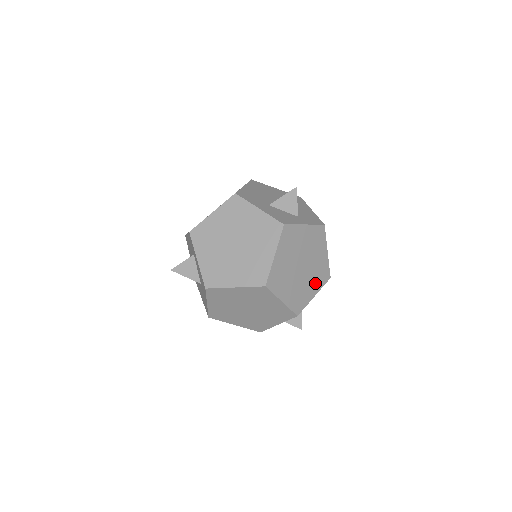
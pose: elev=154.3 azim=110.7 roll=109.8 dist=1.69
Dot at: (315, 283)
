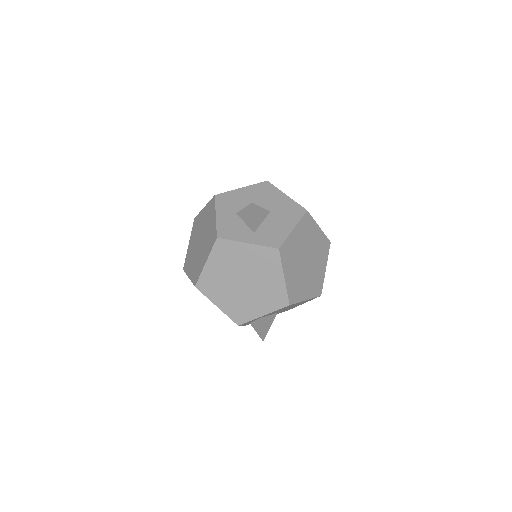
Dot at: (264, 303)
